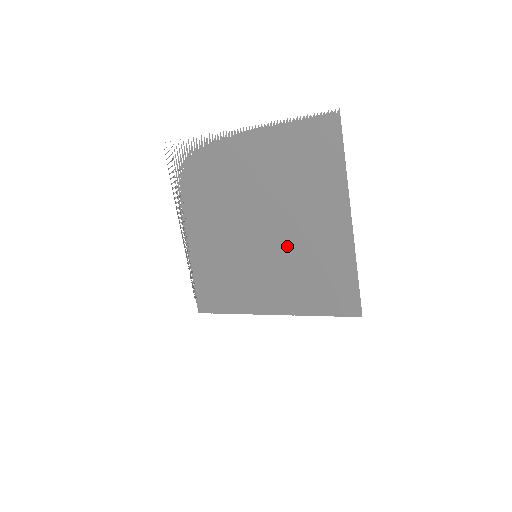
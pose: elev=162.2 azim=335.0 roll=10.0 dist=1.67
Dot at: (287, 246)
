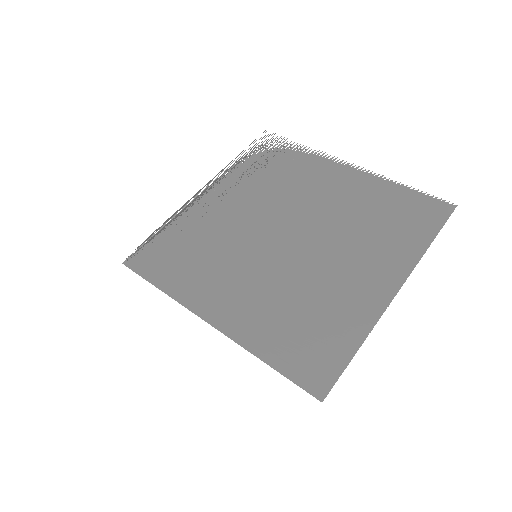
Dot at: (301, 269)
